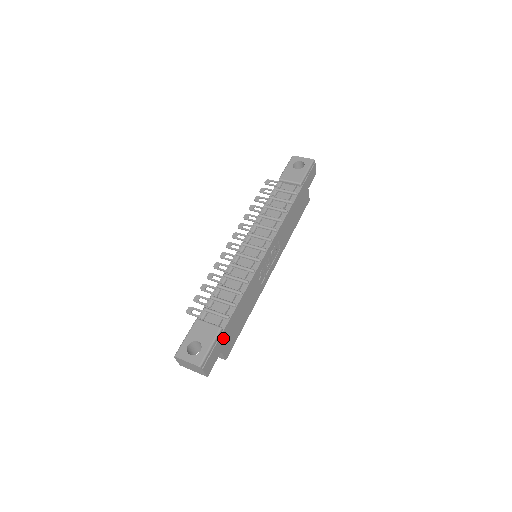
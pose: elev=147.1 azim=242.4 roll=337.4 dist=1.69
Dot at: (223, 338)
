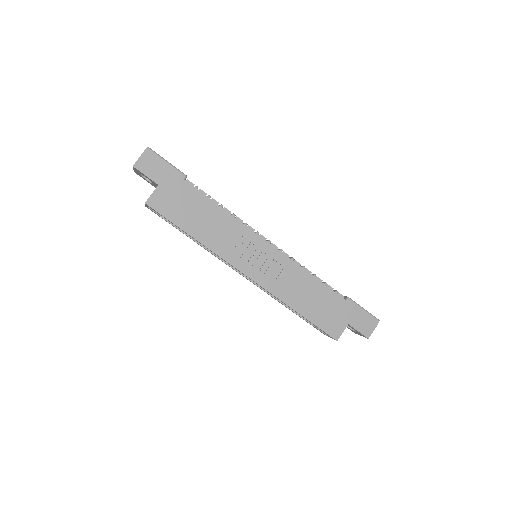
Dot at: (174, 183)
